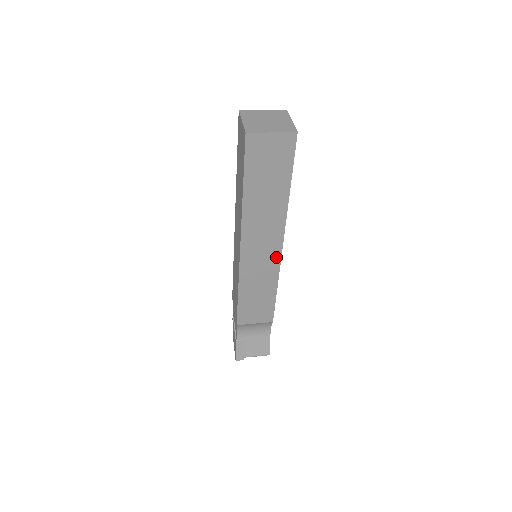
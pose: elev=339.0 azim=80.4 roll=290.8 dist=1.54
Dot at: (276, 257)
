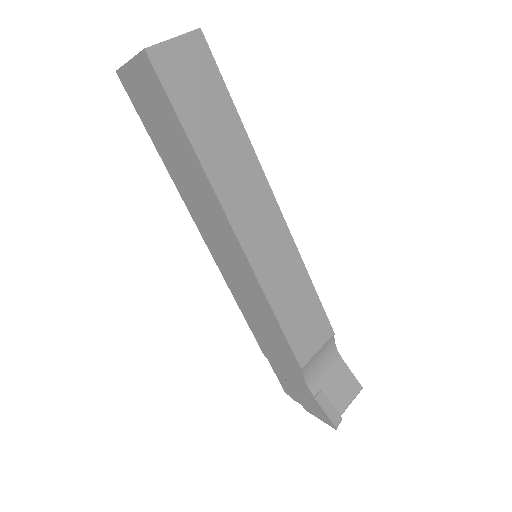
Dot at: (281, 226)
